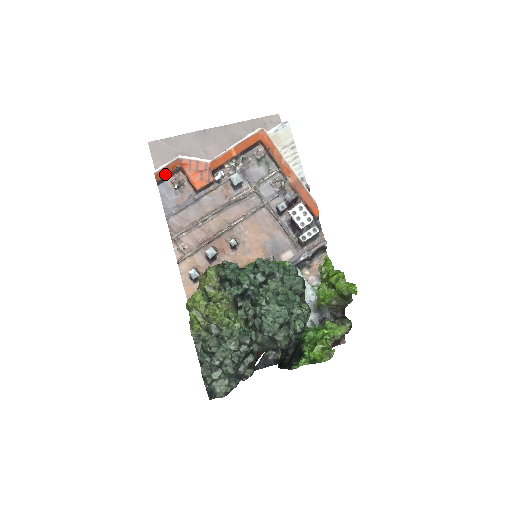
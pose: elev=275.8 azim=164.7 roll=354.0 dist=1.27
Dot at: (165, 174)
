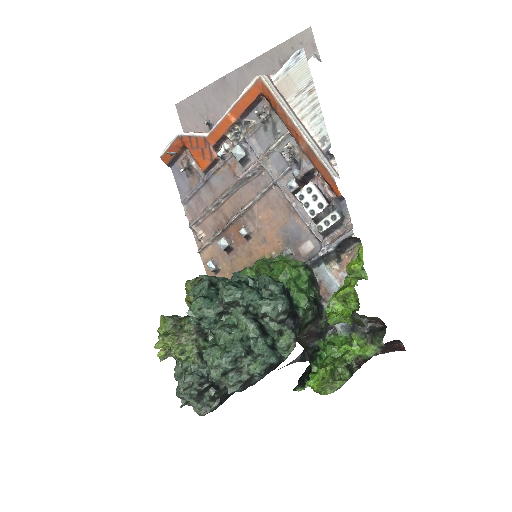
Dot at: (172, 156)
